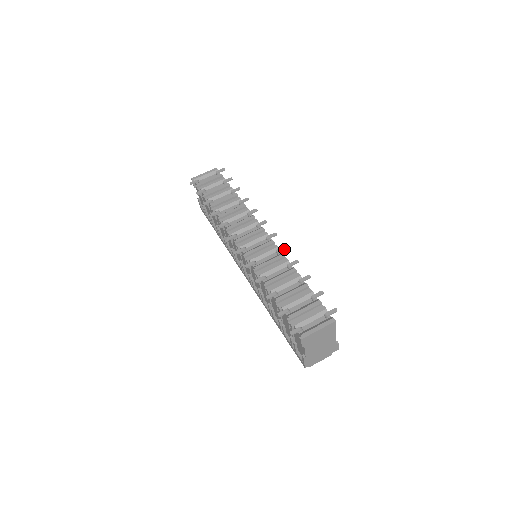
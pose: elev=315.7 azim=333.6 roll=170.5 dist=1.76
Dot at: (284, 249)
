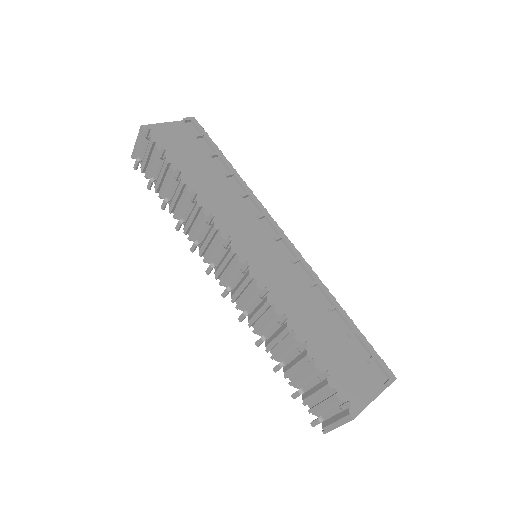
Dot at: (265, 293)
